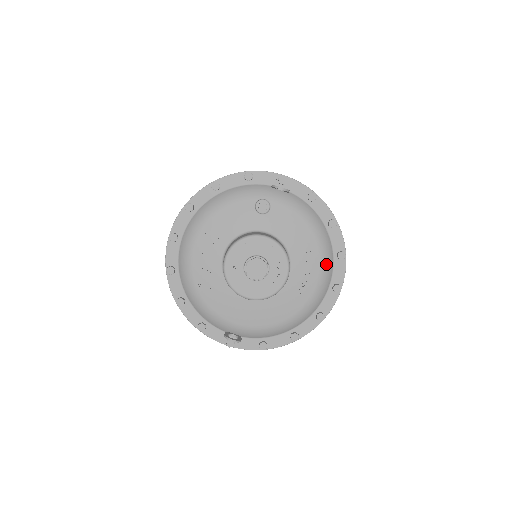
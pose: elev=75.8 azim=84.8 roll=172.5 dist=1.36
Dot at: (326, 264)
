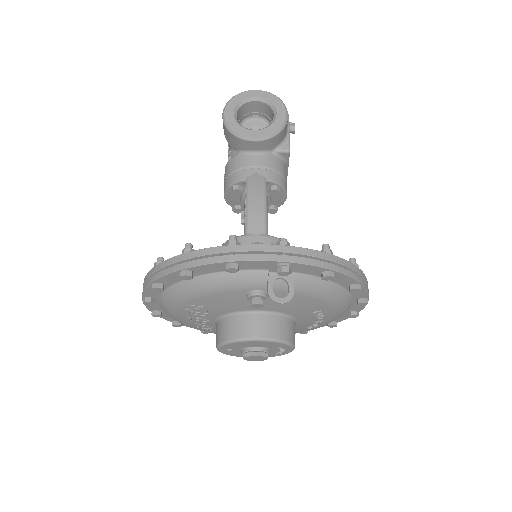
Dot at: (342, 312)
